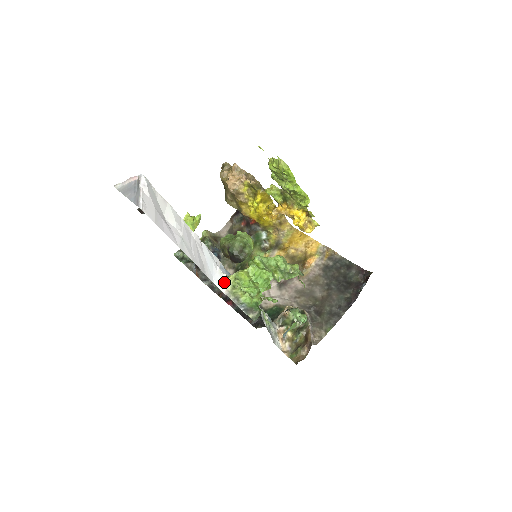
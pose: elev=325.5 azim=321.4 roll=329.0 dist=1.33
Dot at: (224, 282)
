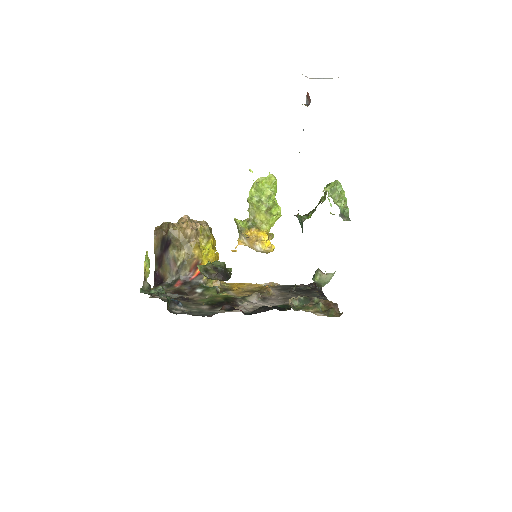
Dot at: occluded
